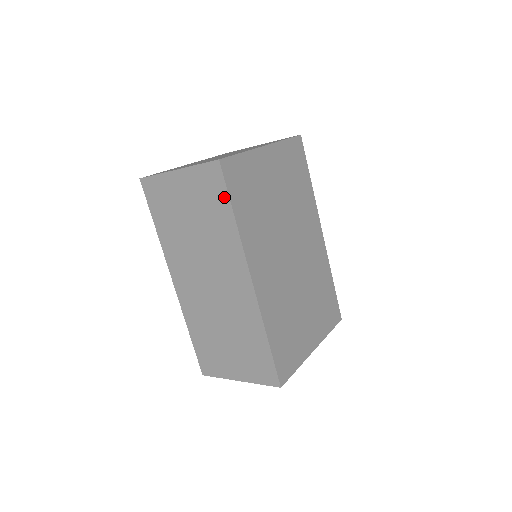
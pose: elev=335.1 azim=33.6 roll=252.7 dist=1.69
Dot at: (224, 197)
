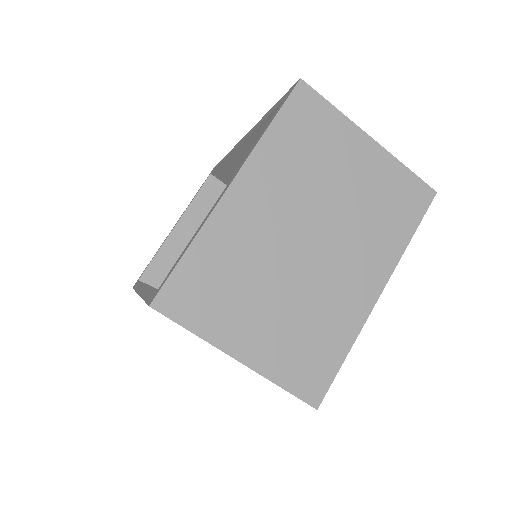
Dot at: occluded
